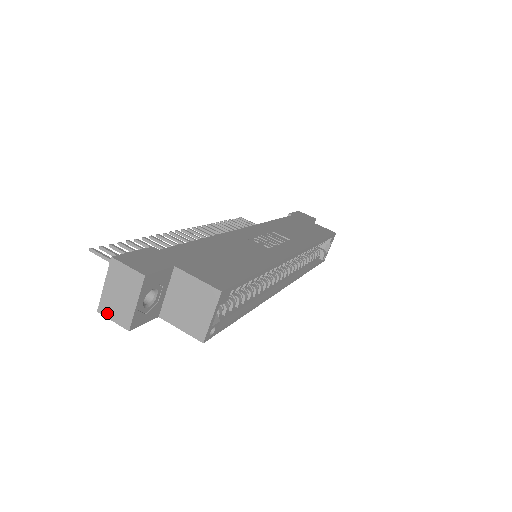
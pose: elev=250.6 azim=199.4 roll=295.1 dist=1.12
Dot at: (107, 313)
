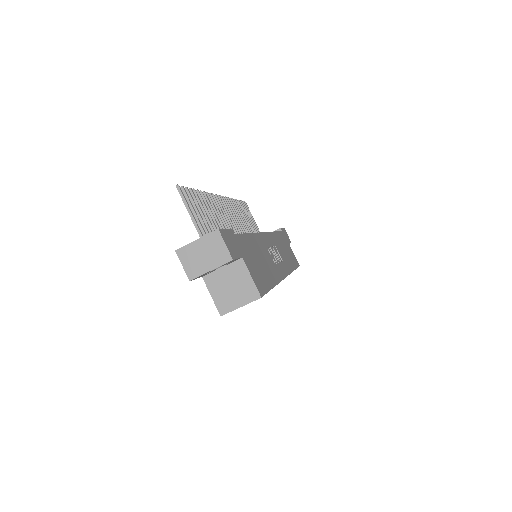
Dot at: (183, 258)
